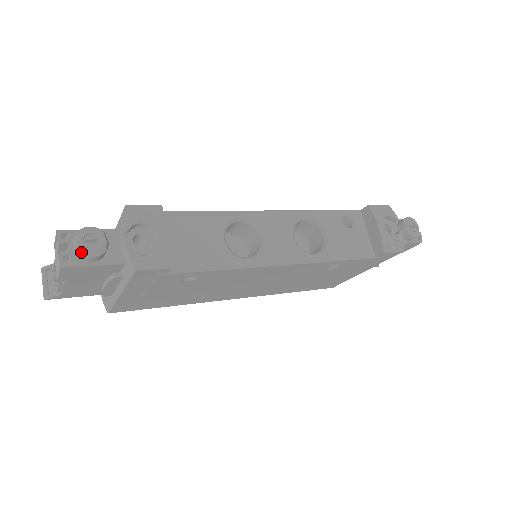
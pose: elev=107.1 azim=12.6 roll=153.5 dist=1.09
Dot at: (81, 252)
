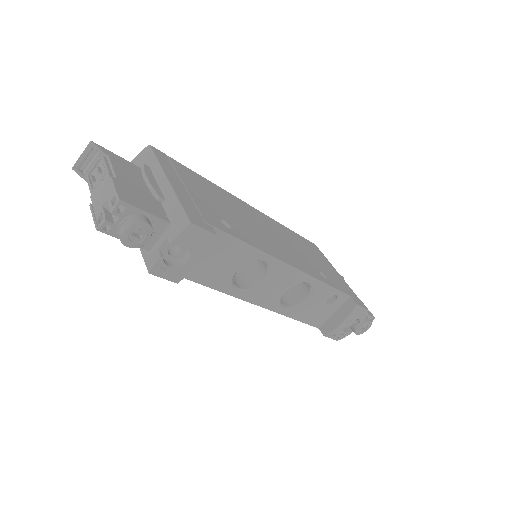
Dot at: (121, 239)
